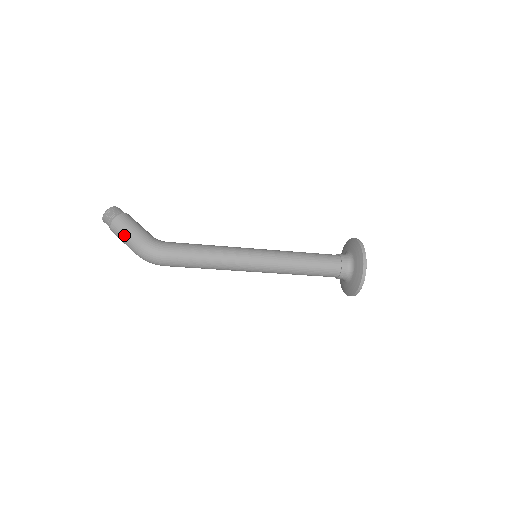
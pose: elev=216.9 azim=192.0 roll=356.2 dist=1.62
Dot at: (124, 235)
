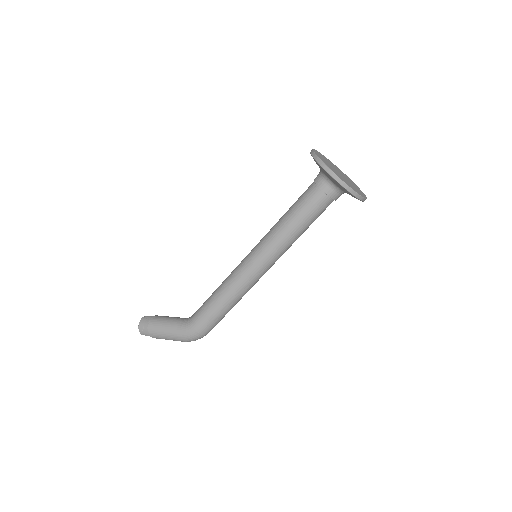
Dot at: (166, 339)
